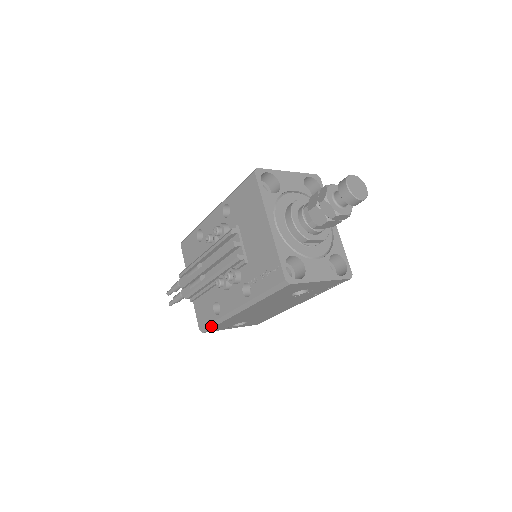
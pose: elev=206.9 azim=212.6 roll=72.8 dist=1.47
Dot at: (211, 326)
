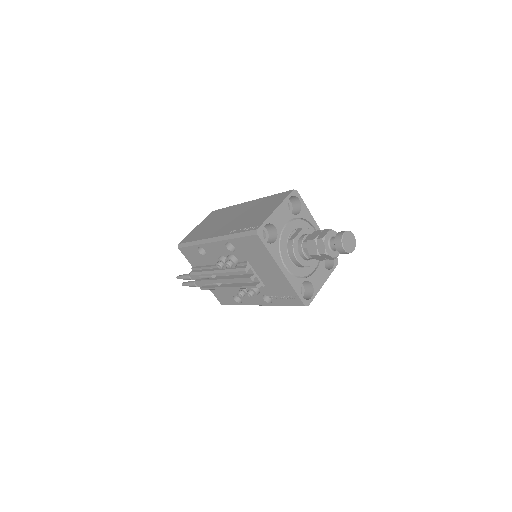
Dot at: occluded
